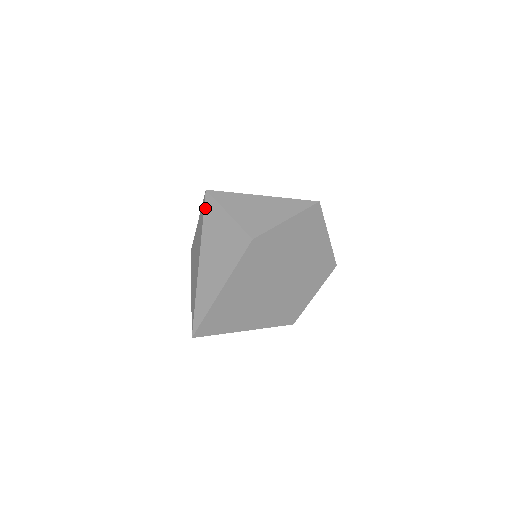
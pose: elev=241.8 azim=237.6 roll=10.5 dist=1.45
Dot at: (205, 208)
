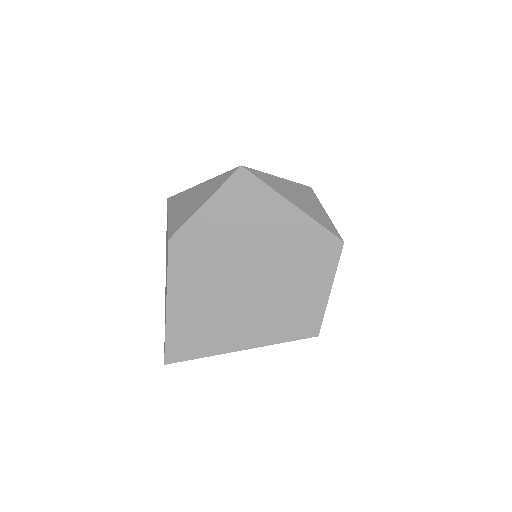
Dot at: occluded
